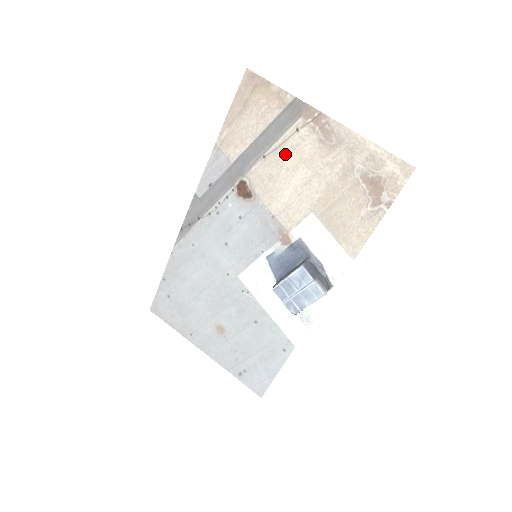
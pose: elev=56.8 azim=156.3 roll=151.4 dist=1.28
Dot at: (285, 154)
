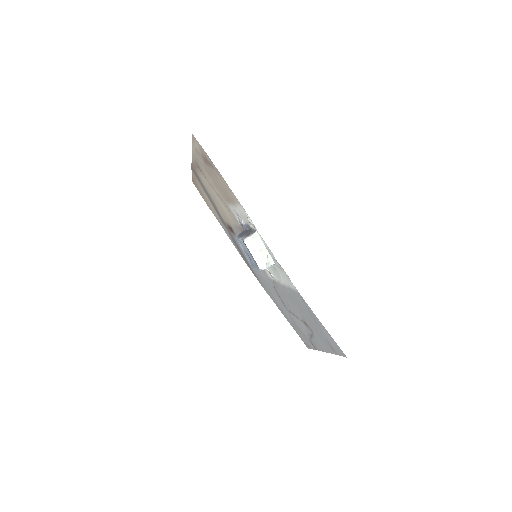
Dot at: (211, 194)
